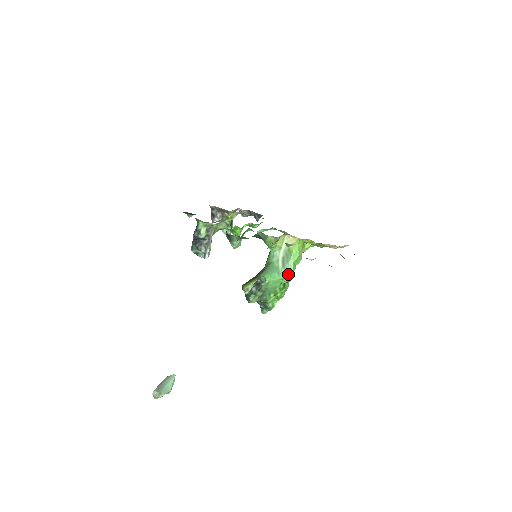
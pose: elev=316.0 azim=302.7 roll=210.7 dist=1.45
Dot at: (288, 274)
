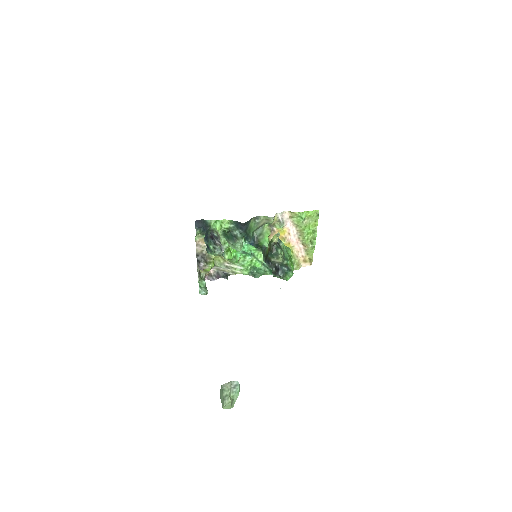
Dot at: (289, 249)
